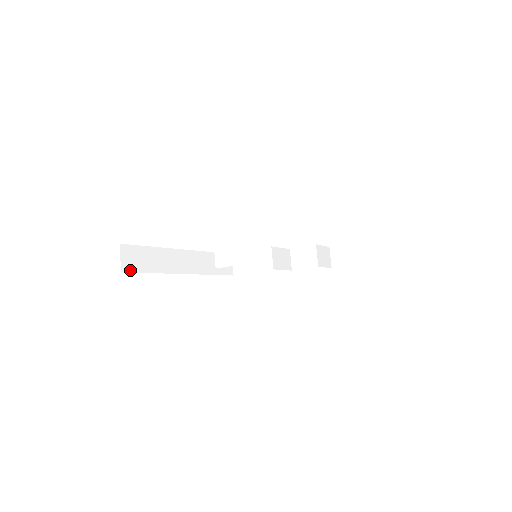
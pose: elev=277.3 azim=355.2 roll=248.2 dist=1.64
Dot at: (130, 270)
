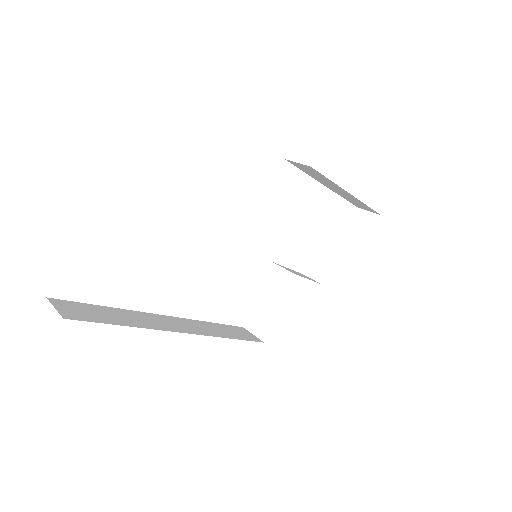
Dot at: (80, 319)
